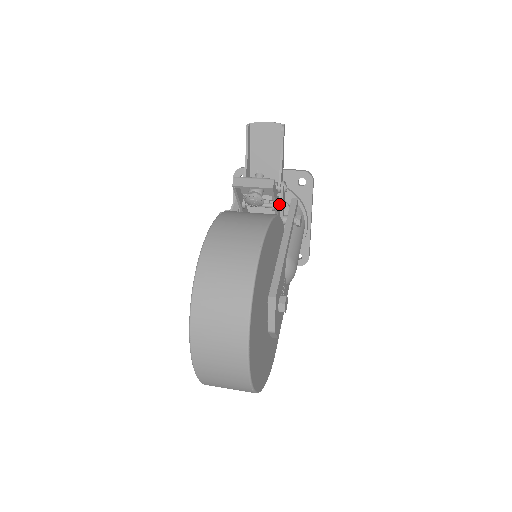
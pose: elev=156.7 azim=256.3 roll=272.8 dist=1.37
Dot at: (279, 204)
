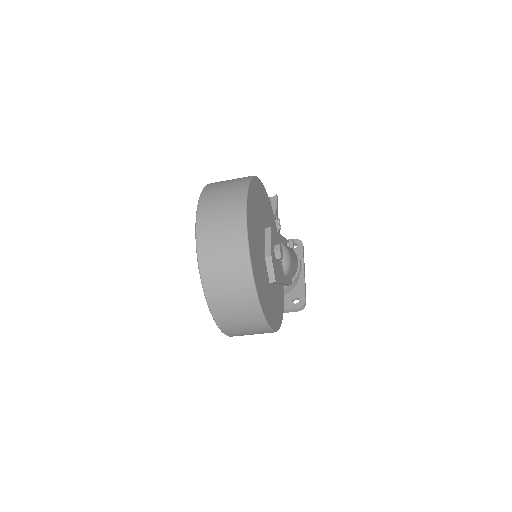
Dot at: occluded
